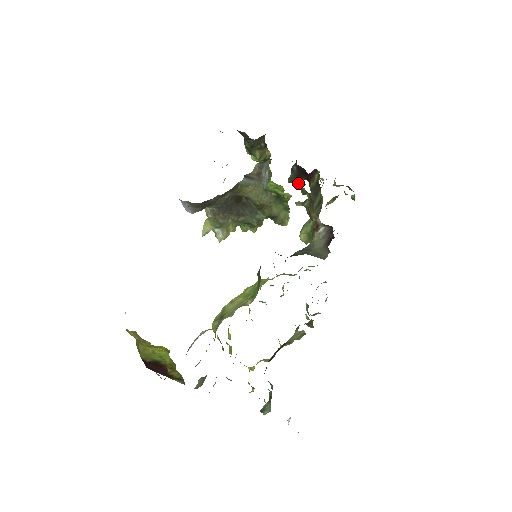
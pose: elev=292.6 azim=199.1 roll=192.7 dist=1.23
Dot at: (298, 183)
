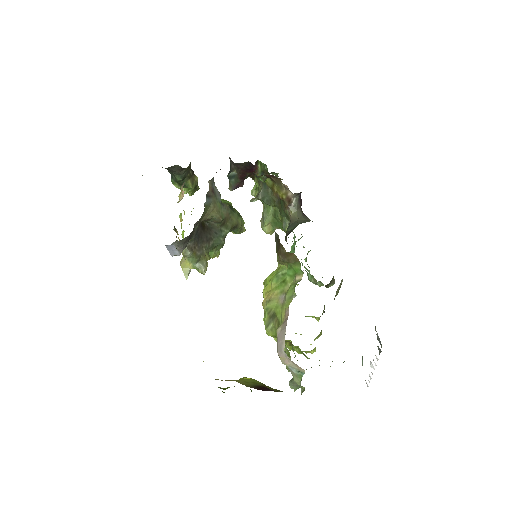
Dot at: (241, 186)
